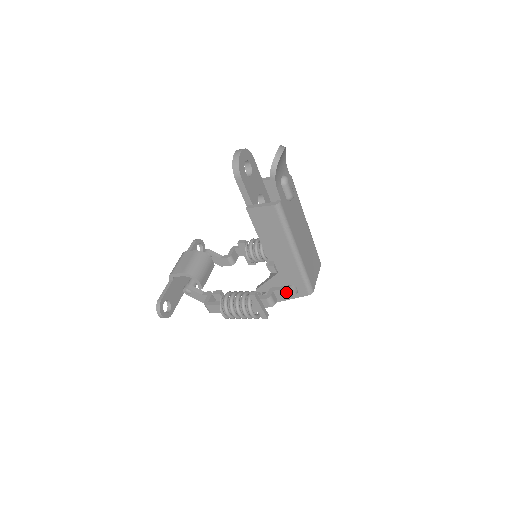
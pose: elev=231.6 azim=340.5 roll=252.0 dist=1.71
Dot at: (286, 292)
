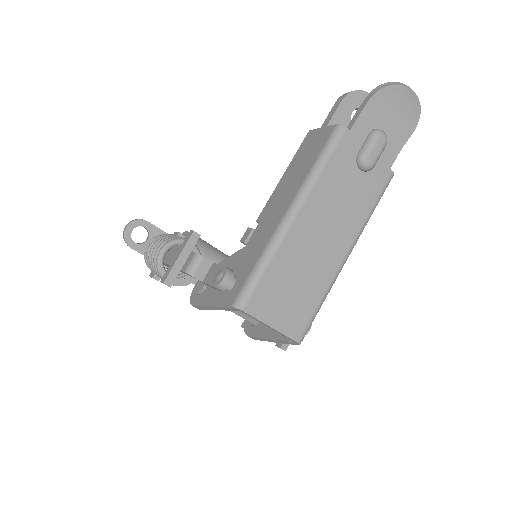
Dot at: (219, 270)
